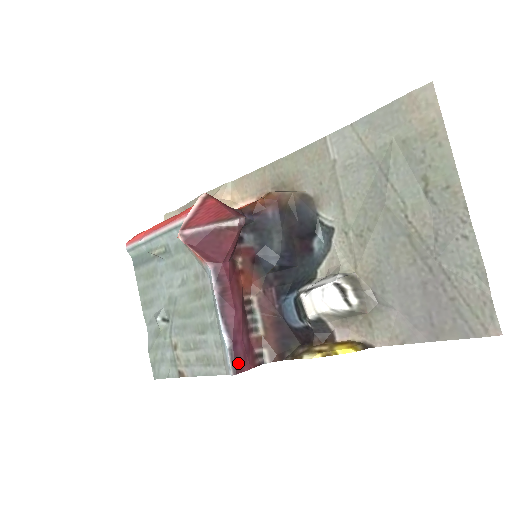
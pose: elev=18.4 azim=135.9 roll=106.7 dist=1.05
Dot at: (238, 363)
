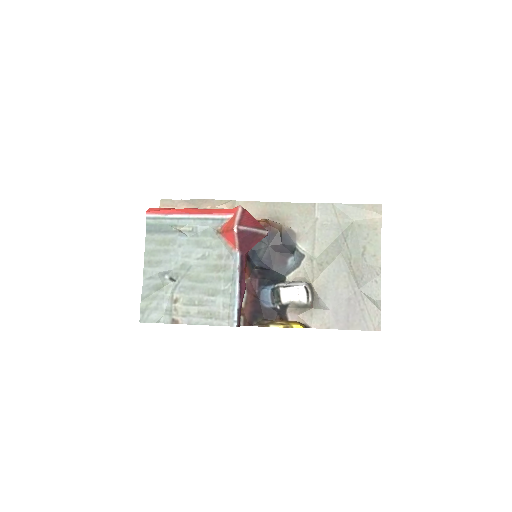
Dot at: (239, 320)
